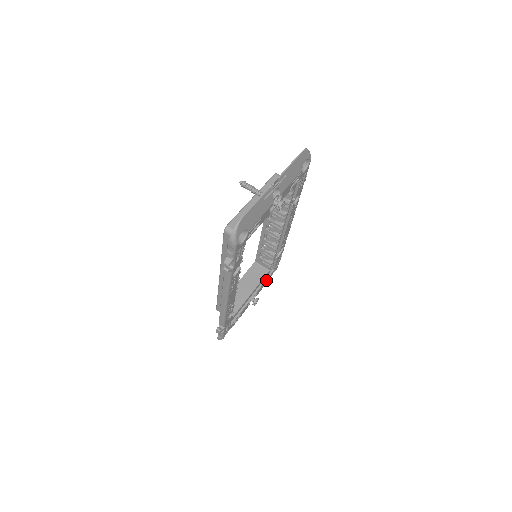
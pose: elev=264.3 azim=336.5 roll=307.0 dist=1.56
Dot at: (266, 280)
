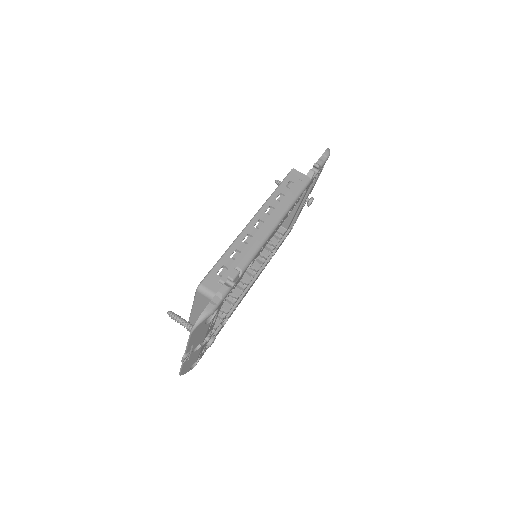
Dot at: occluded
